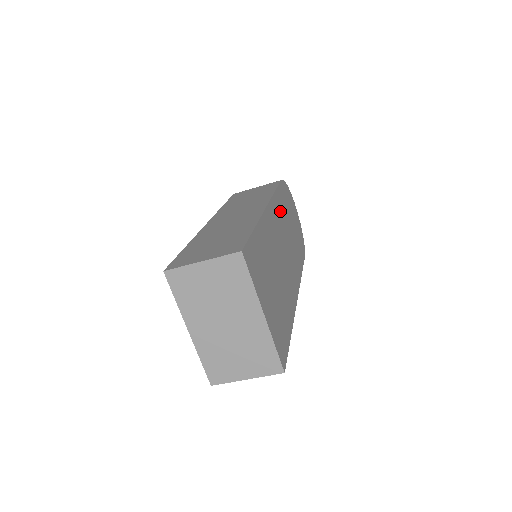
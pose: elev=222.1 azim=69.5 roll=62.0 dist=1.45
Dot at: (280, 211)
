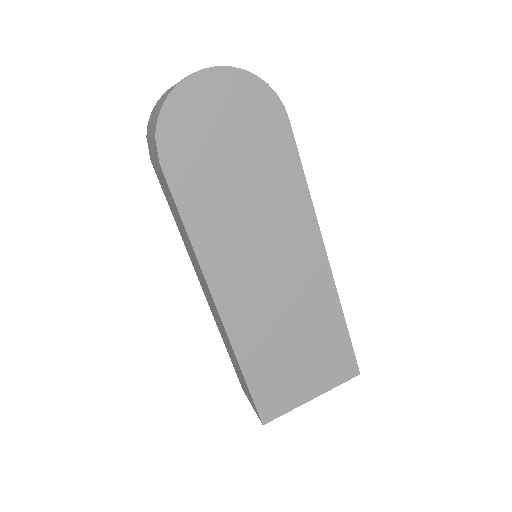
Dot at: (218, 235)
